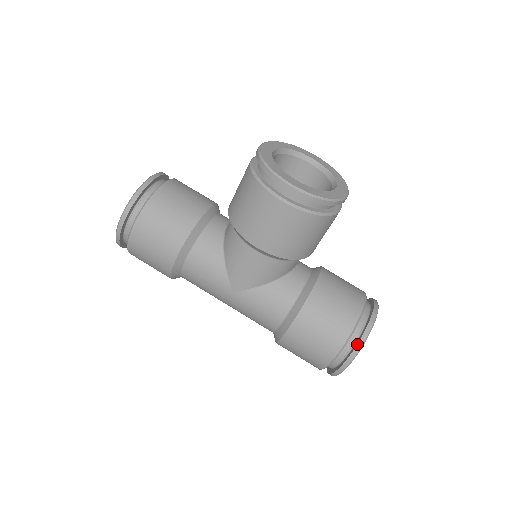
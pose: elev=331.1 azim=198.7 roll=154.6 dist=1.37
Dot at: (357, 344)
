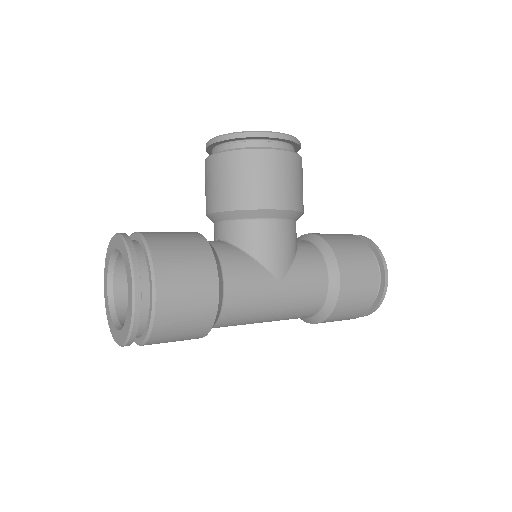
Dot at: (379, 253)
